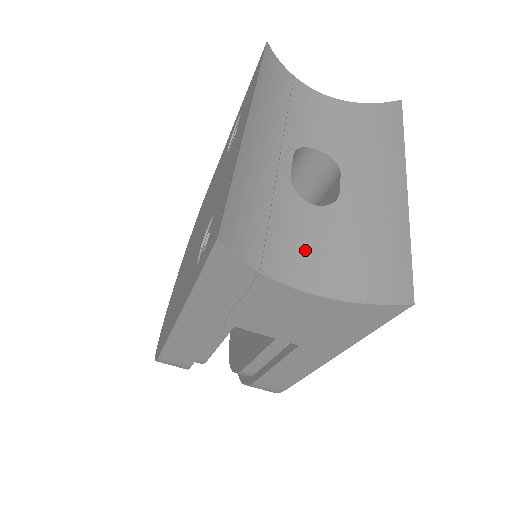
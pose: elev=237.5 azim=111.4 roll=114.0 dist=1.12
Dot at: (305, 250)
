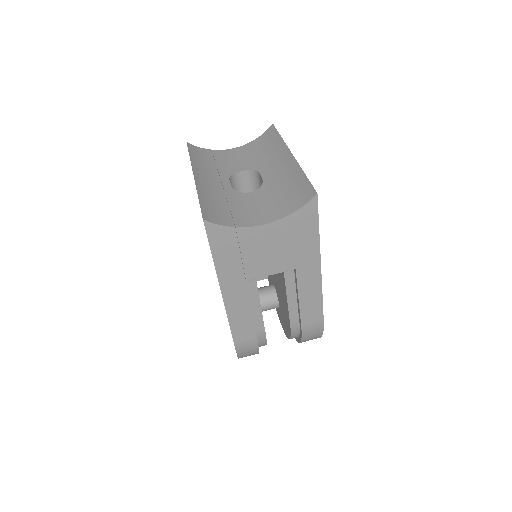
Dot at: (256, 210)
